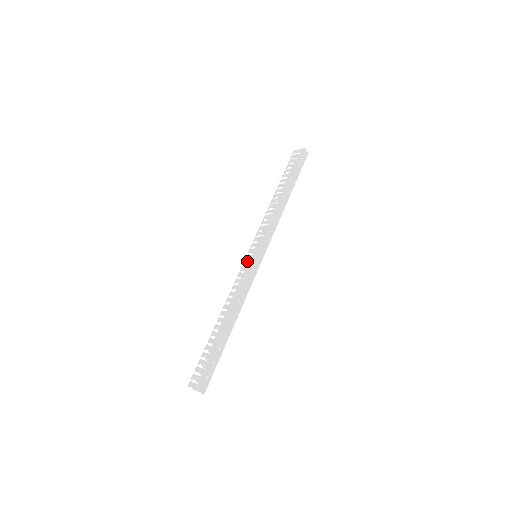
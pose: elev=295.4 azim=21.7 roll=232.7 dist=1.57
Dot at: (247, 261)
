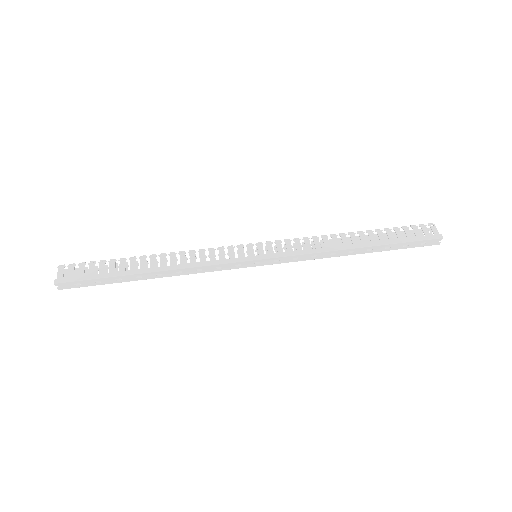
Dot at: (243, 249)
